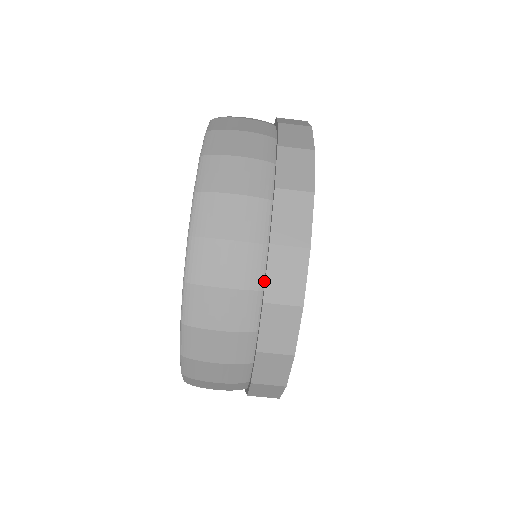
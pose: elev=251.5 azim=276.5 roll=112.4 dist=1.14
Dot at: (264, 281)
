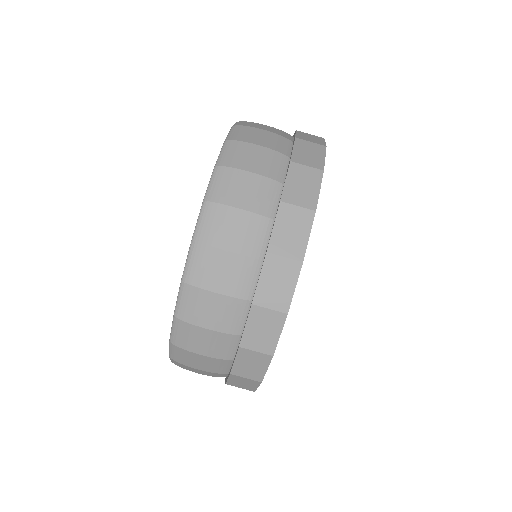
Dot at: (293, 141)
